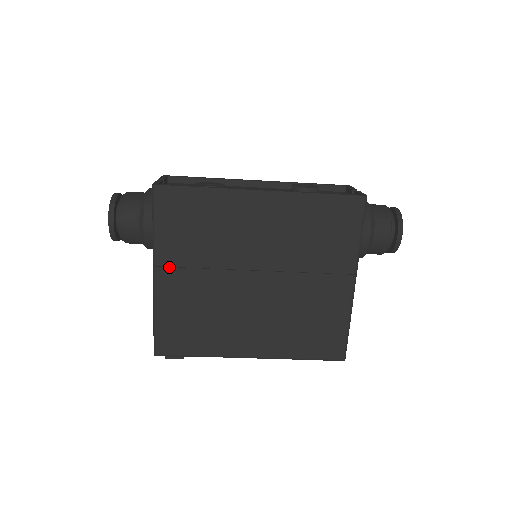
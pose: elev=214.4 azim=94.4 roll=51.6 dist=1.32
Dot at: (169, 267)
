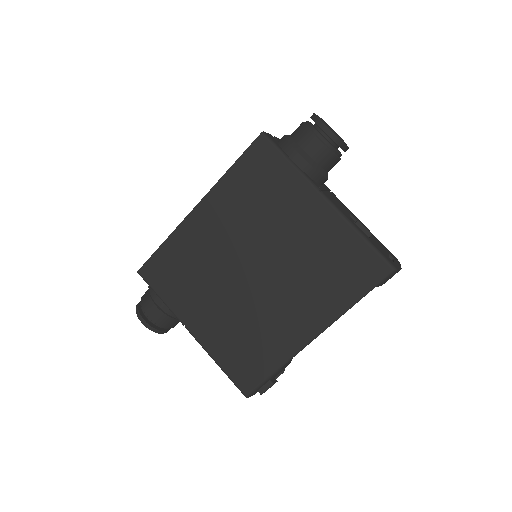
Dot at: (193, 318)
